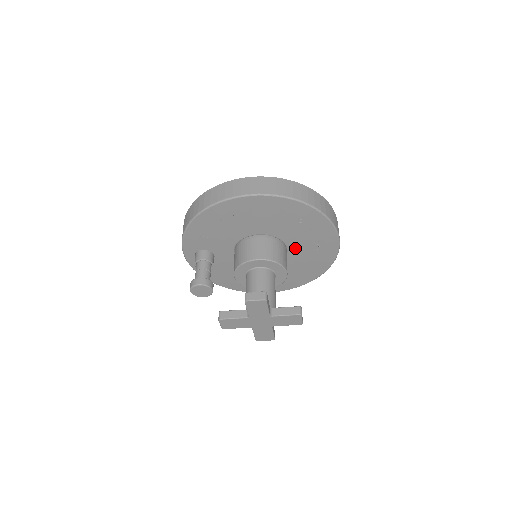
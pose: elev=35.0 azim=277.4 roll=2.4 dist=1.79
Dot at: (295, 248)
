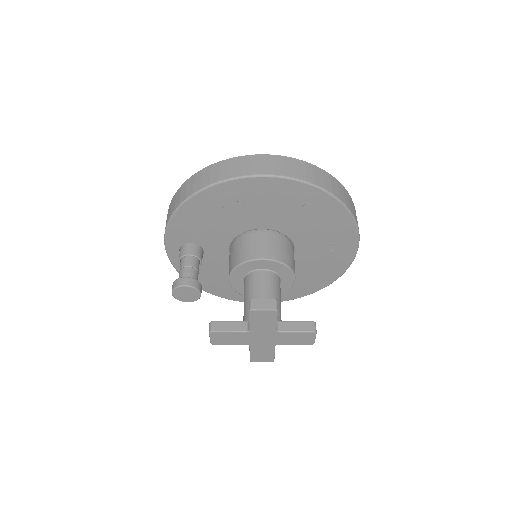
Dot at: (304, 250)
